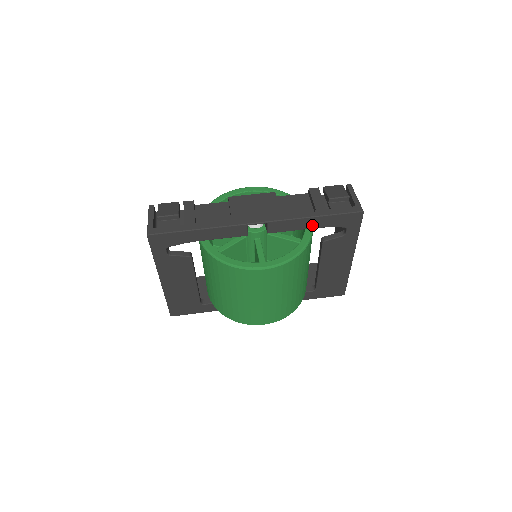
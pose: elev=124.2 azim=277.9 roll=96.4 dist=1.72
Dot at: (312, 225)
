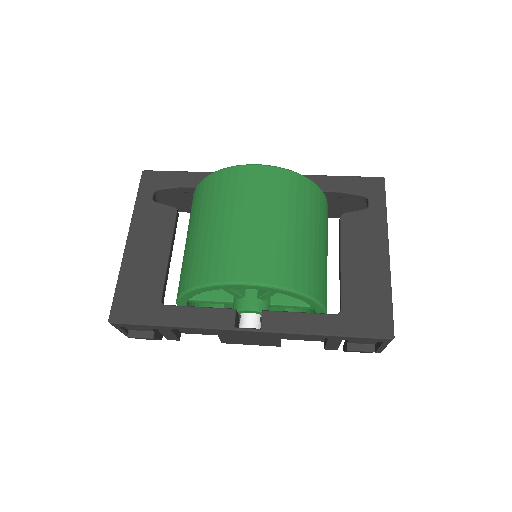
Dot at: (324, 186)
